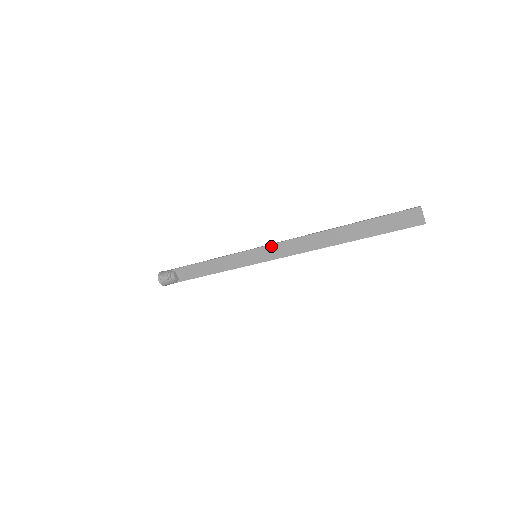
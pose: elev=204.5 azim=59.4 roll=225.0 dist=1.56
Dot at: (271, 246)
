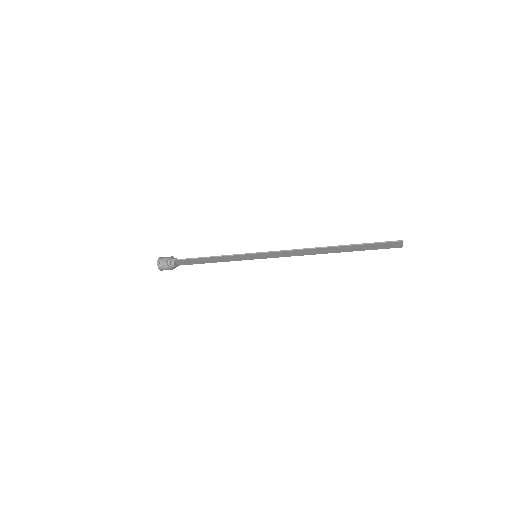
Dot at: (271, 253)
